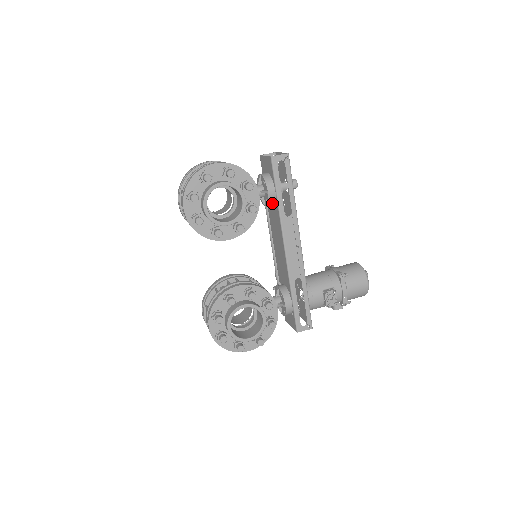
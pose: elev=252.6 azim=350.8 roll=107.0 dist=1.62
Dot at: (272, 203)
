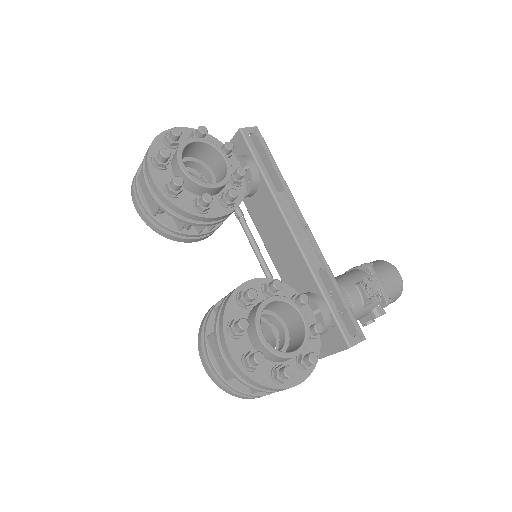
Dot at: (256, 184)
